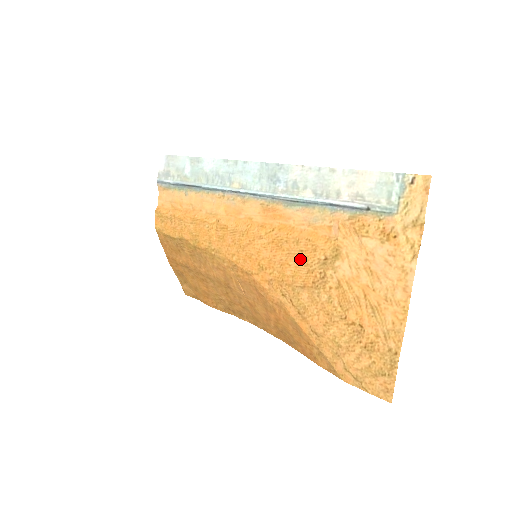
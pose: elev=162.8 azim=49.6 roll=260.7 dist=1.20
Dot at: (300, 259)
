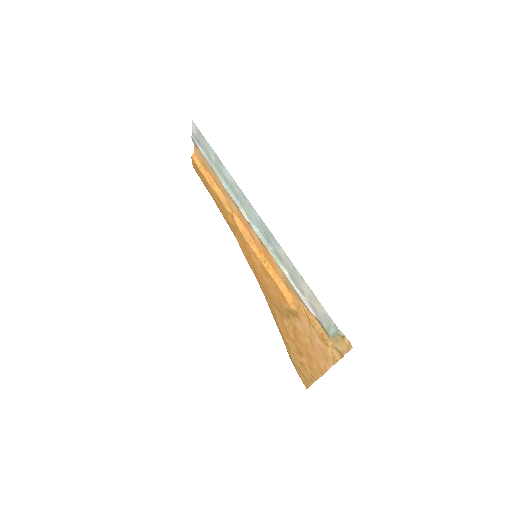
Dot at: (276, 295)
